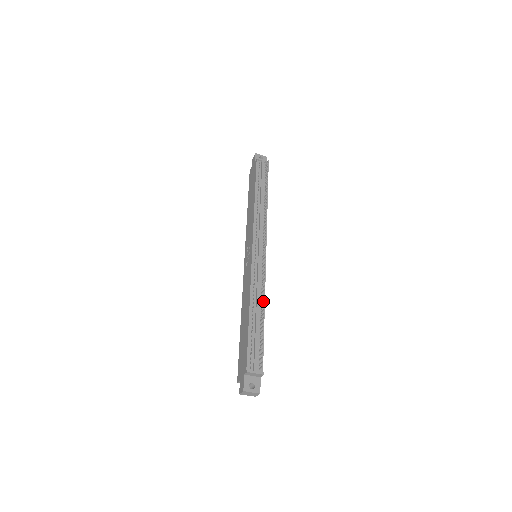
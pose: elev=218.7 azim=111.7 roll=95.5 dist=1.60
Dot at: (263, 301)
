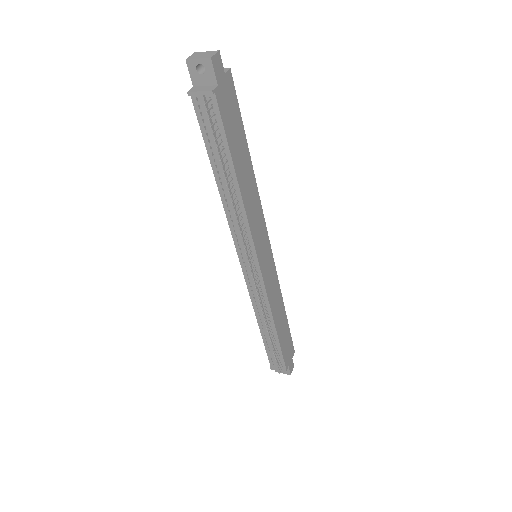
Dot at: occluded
